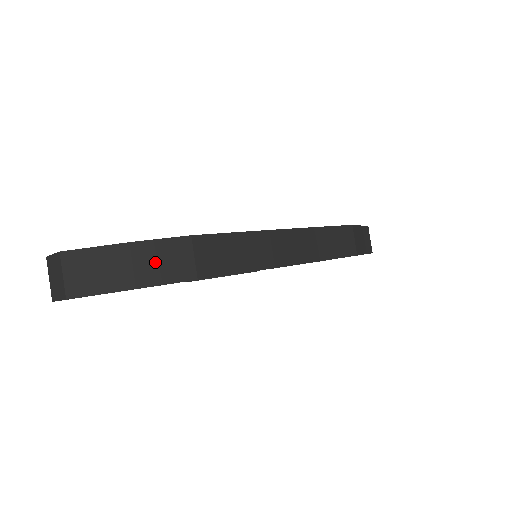
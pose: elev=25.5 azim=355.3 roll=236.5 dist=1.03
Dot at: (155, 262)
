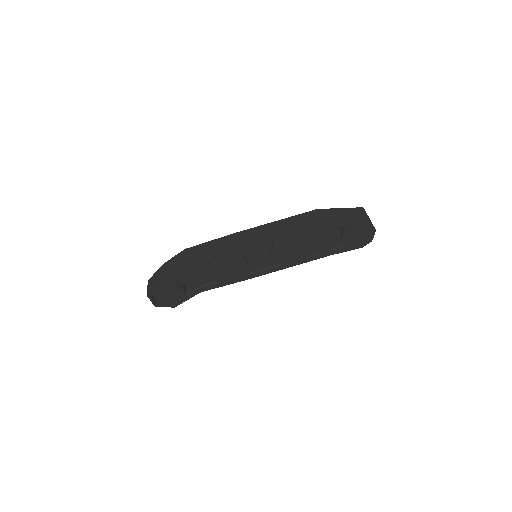
Dot at: (171, 266)
